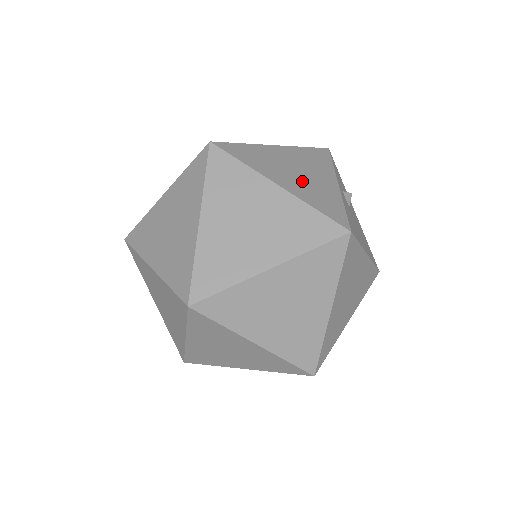
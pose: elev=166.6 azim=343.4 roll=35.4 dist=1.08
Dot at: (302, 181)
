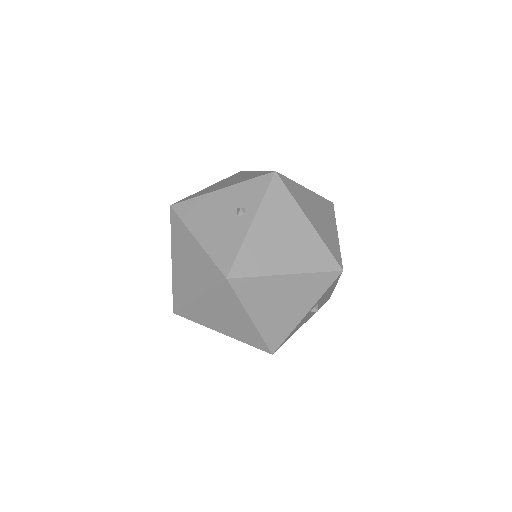
Dot at: (276, 314)
